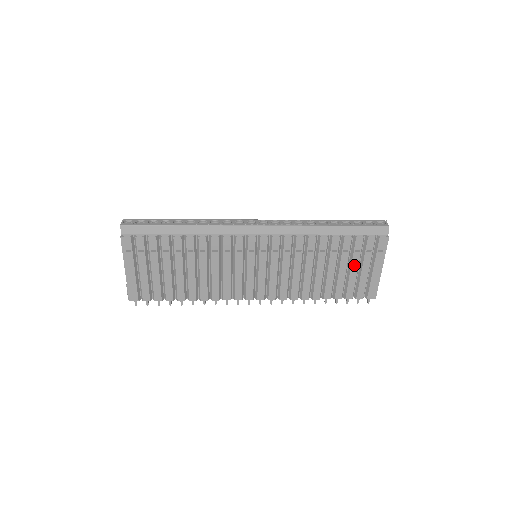
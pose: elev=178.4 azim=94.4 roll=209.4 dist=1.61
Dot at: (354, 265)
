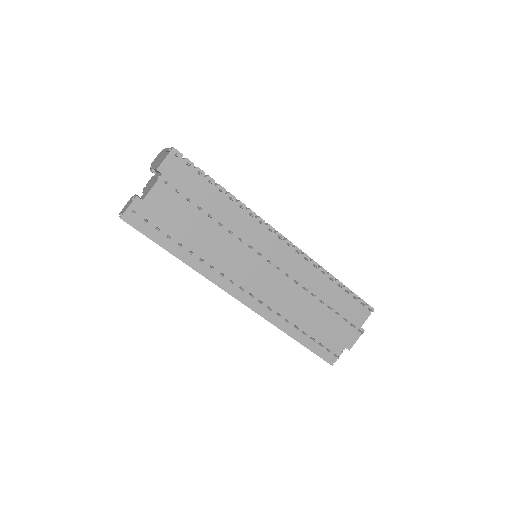
Dot at: occluded
